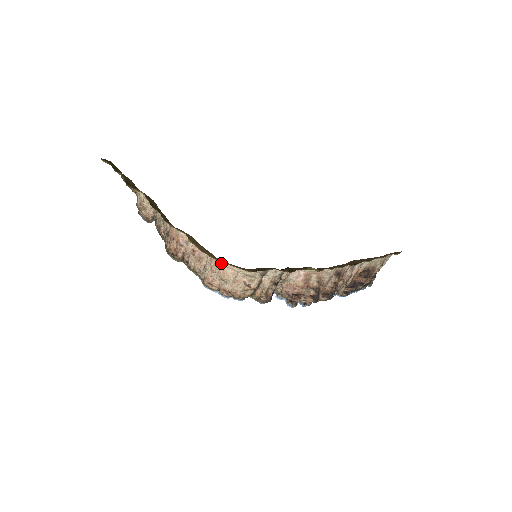
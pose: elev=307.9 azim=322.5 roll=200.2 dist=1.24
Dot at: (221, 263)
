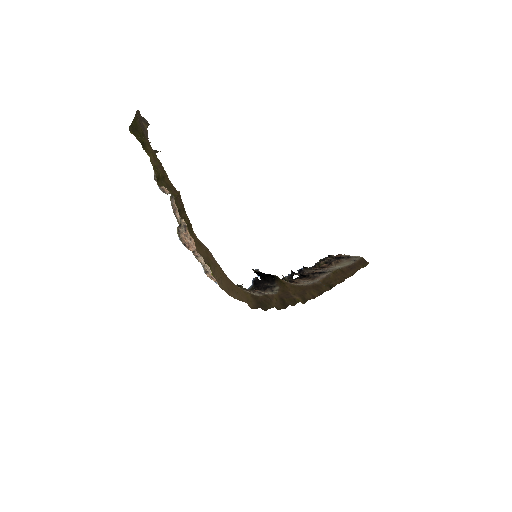
Dot at: (229, 279)
